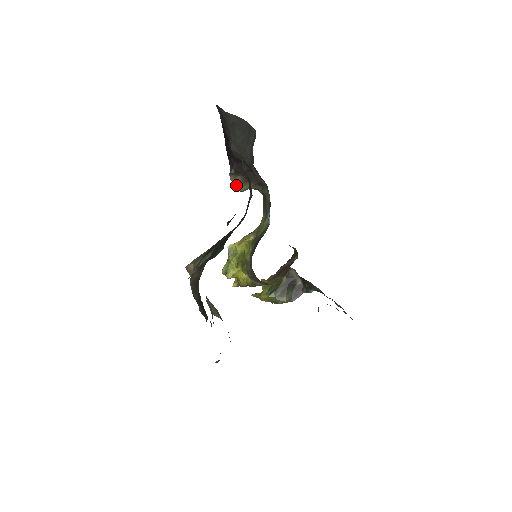
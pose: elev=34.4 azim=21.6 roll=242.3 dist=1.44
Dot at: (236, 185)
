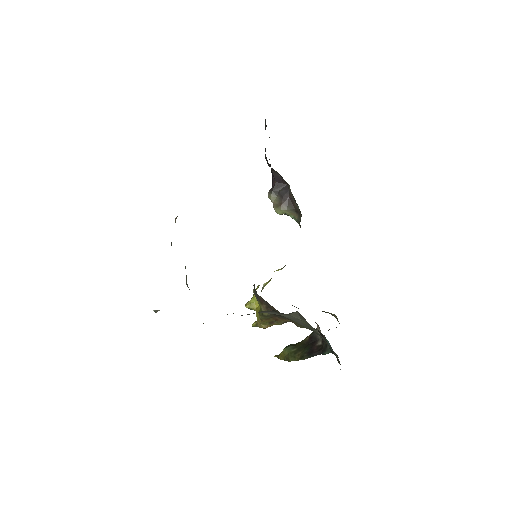
Dot at: (273, 205)
